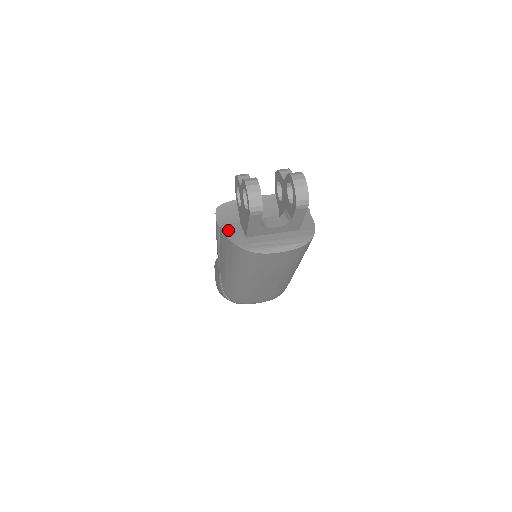
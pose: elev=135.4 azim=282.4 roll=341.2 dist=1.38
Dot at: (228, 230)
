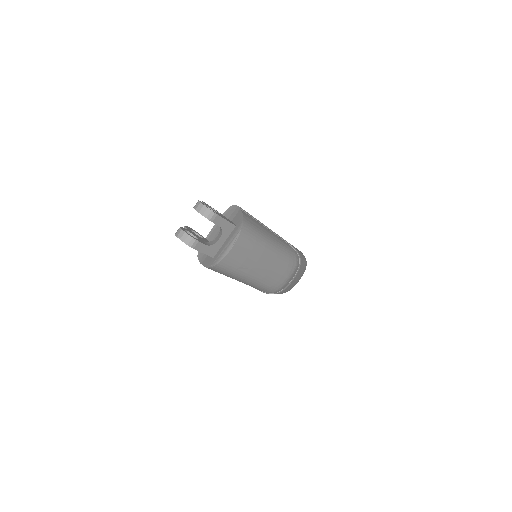
Dot at: (205, 263)
